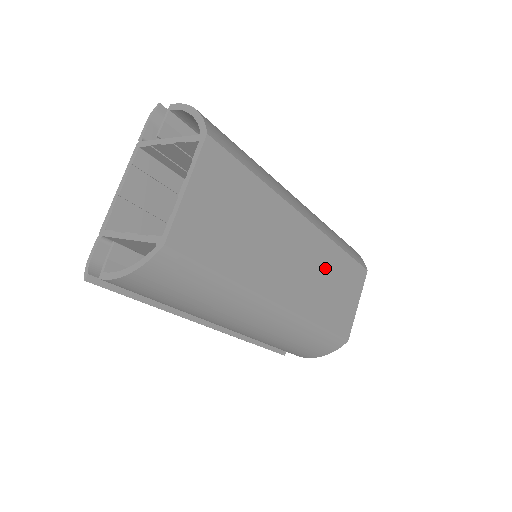
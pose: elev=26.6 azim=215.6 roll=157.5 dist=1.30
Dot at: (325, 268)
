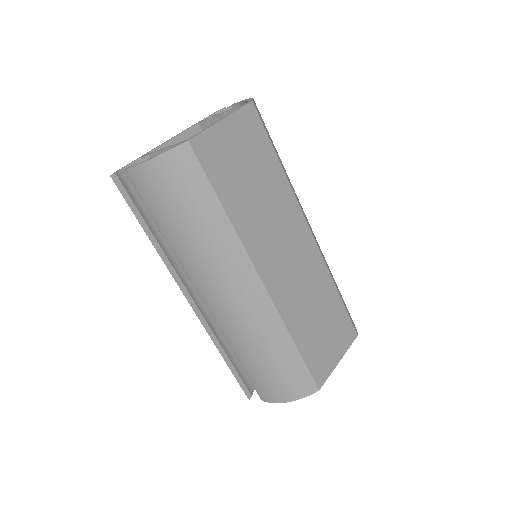
Dot at: (315, 291)
